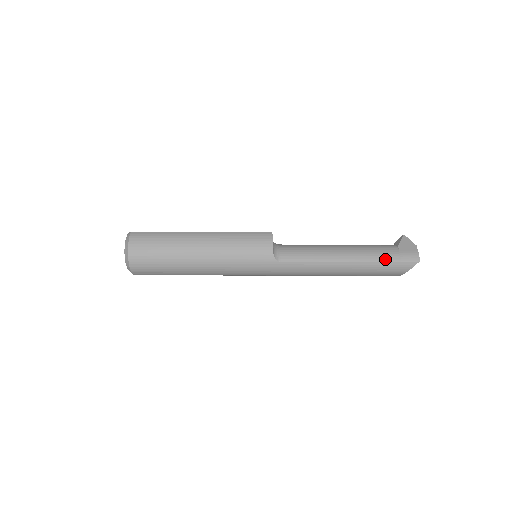
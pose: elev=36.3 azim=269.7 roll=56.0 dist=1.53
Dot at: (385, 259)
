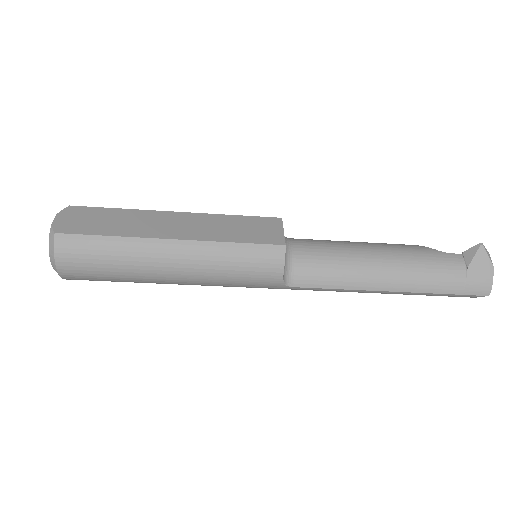
Dot at: (443, 290)
